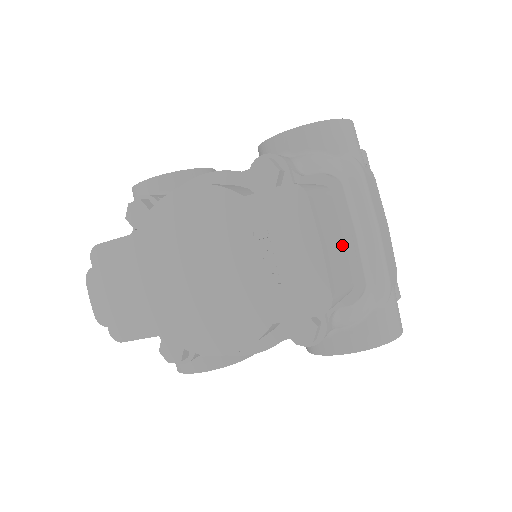
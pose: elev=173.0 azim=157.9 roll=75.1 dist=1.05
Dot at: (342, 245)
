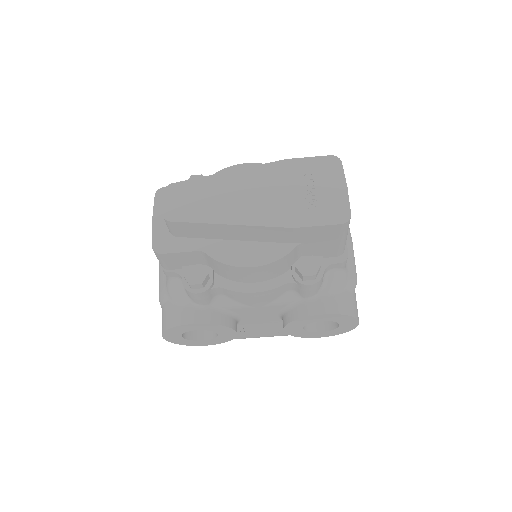
Dot at: occluded
